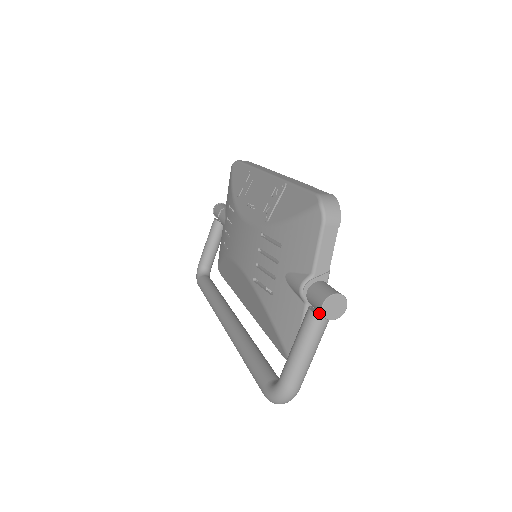
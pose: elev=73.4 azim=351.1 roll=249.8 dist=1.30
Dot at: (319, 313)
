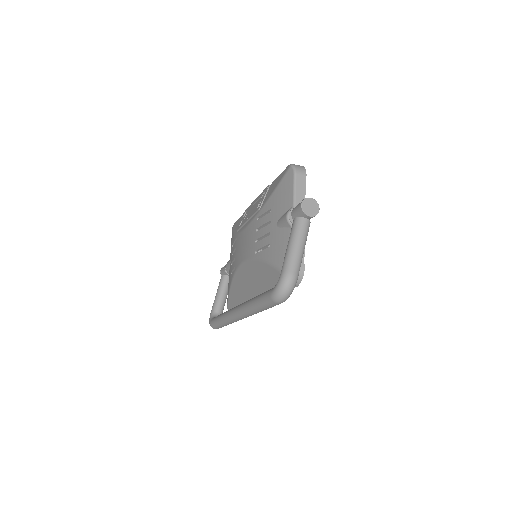
Dot at: (301, 219)
